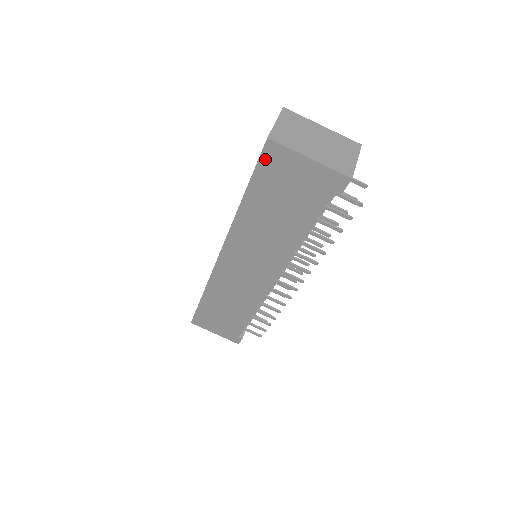
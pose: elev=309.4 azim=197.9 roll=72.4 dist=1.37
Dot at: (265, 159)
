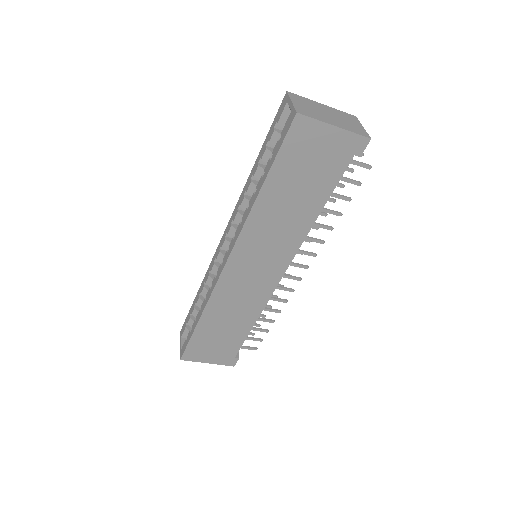
Dot at: (292, 136)
